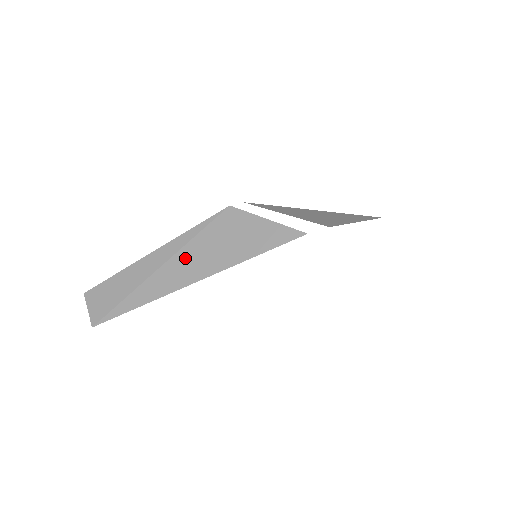
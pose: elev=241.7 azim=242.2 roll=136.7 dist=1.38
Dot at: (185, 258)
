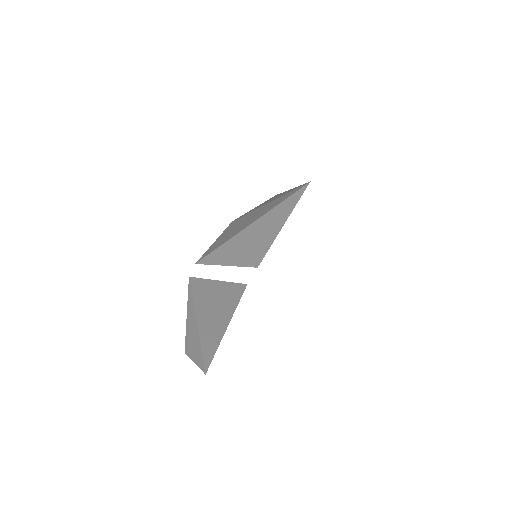
Dot at: (203, 323)
